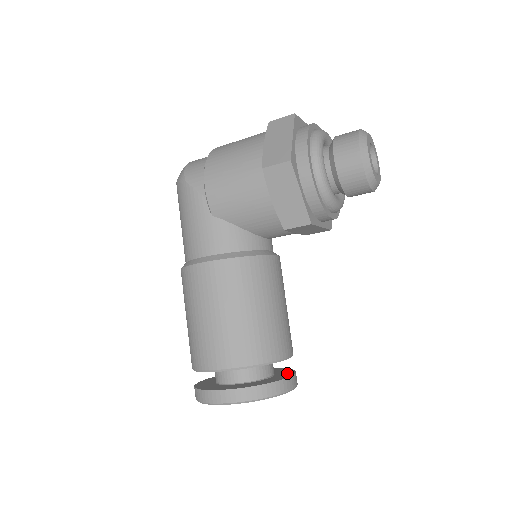
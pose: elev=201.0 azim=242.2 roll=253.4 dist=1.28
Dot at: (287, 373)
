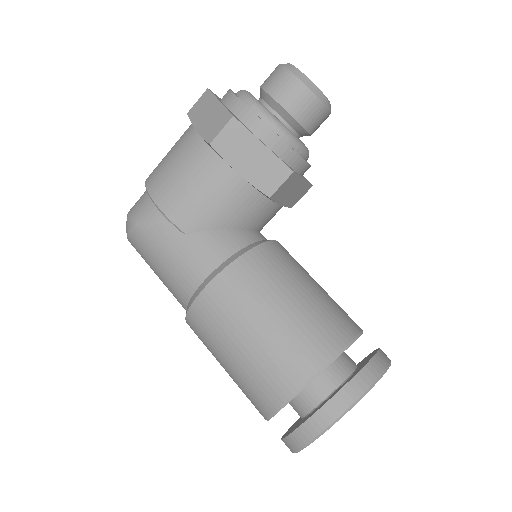
Dot at: (370, 355)
